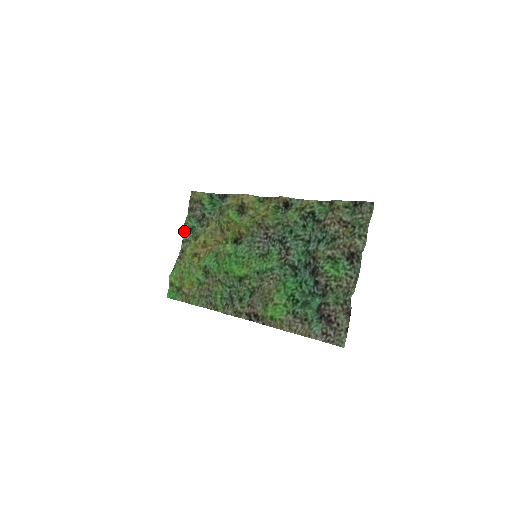
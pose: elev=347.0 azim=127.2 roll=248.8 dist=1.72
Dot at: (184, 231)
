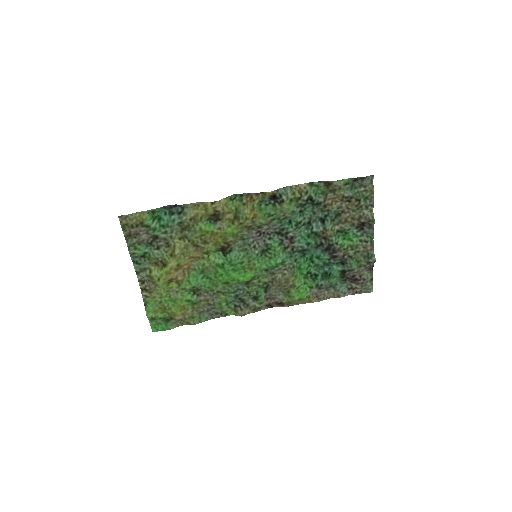
Dot at: occluded
